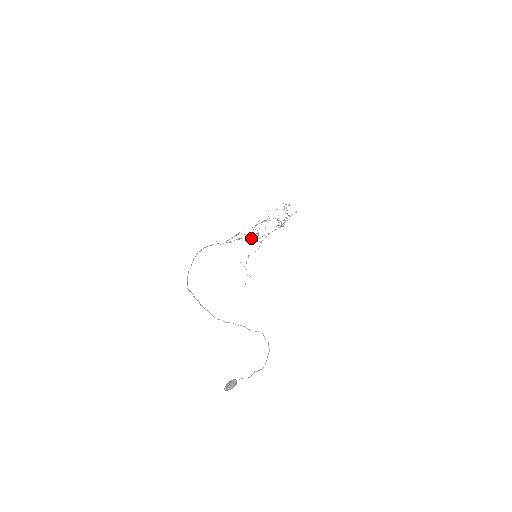
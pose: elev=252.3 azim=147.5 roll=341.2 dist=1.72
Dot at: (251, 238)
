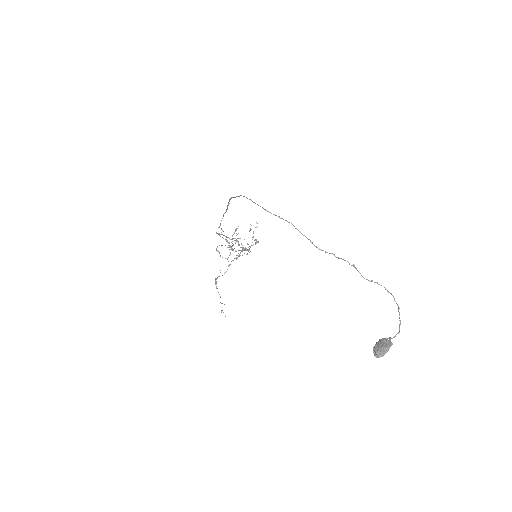
Dot at: (231, 246)
